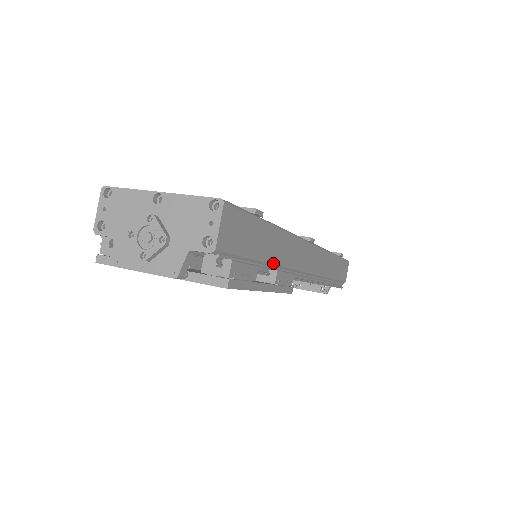
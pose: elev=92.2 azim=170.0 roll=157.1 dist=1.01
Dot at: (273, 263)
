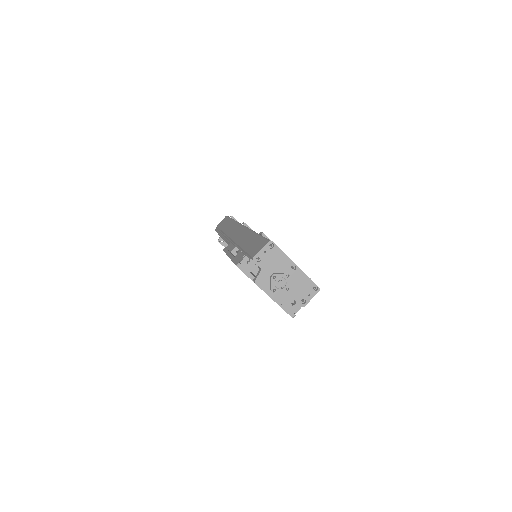
Dot at: occluded
